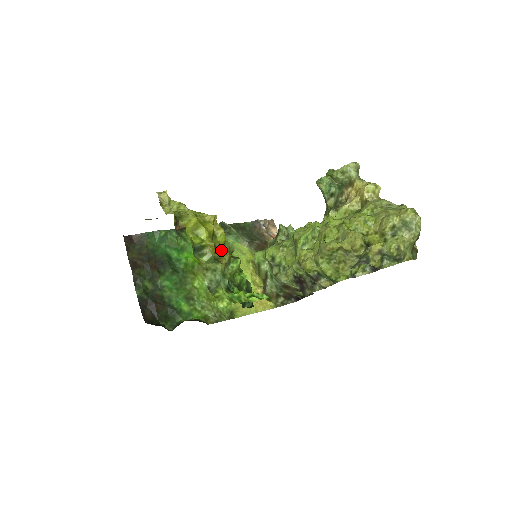
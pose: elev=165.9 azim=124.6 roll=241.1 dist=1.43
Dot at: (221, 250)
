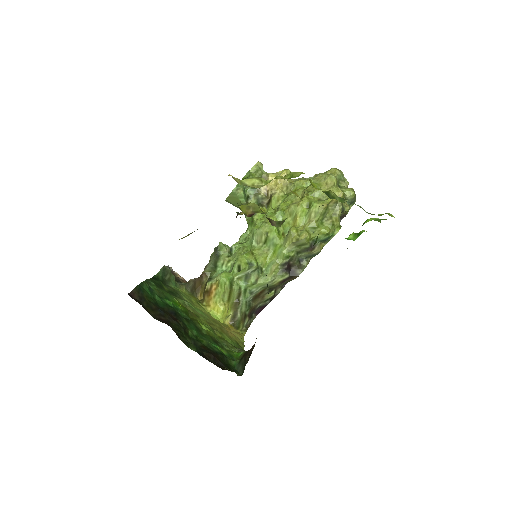
Dot at: occluded
